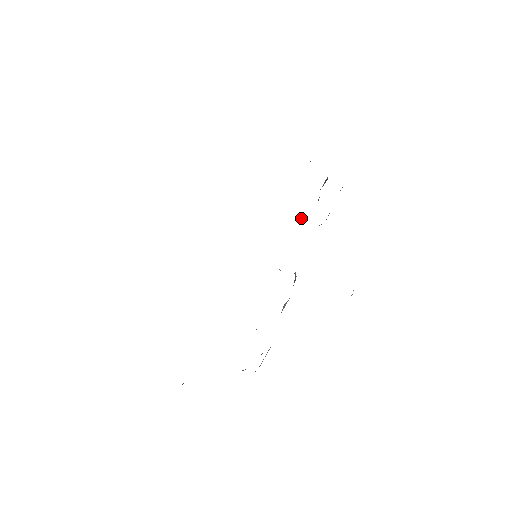
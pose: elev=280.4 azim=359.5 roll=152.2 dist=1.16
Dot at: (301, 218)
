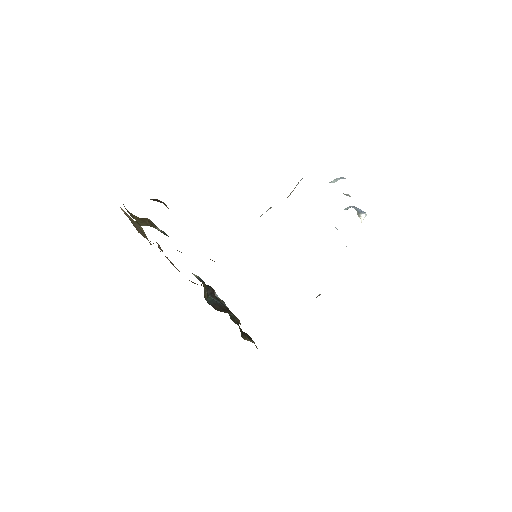
Dot at: (267, 210)
